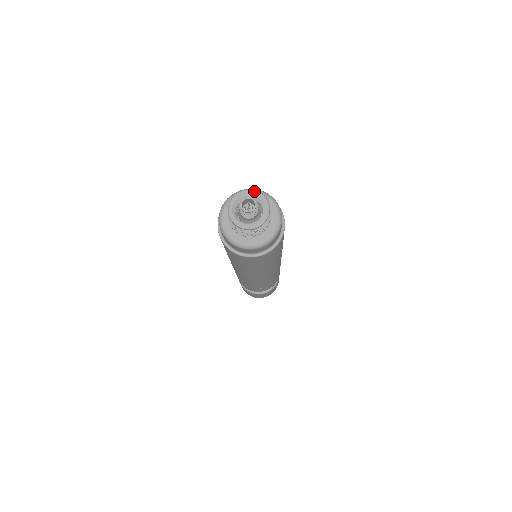
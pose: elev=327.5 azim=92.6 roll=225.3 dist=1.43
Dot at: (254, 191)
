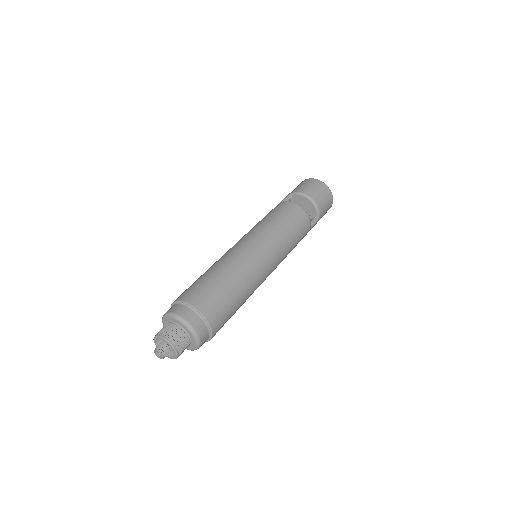
Dot at: (170, 345)
